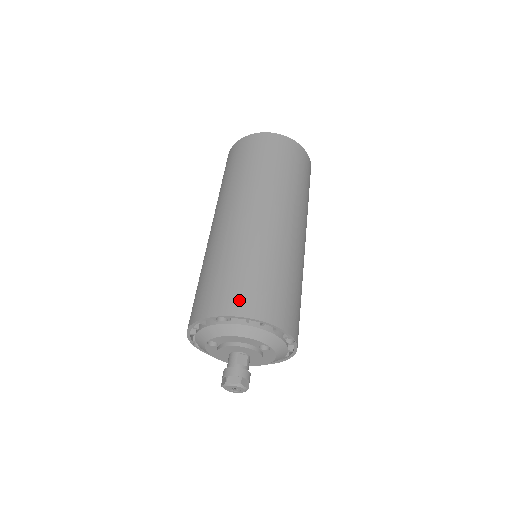
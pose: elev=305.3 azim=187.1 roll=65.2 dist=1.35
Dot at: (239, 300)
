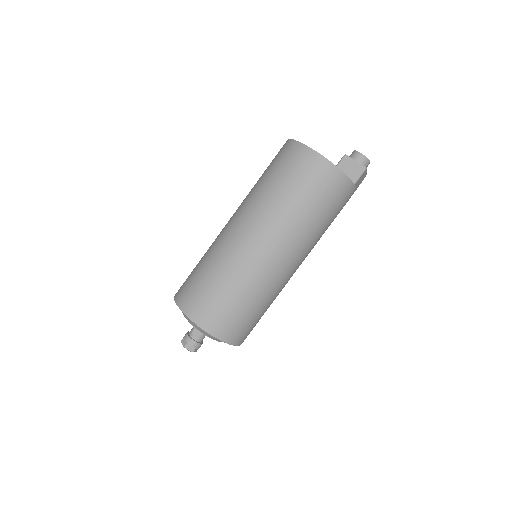
Dot at: (187, 297)
